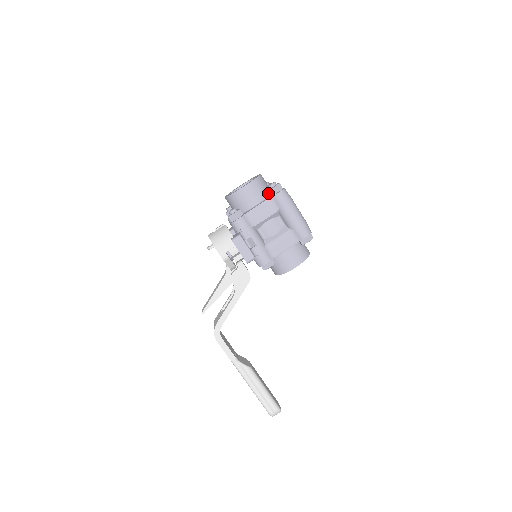
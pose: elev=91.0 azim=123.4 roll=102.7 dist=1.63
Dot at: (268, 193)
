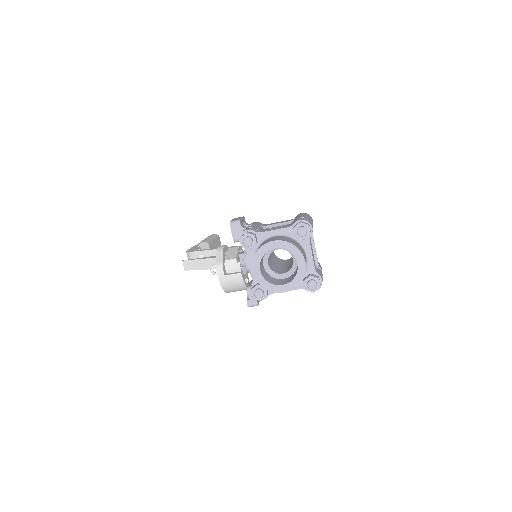
Dot at: occluded
